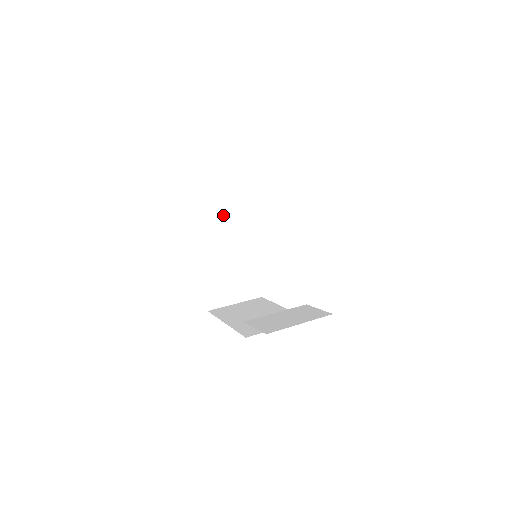
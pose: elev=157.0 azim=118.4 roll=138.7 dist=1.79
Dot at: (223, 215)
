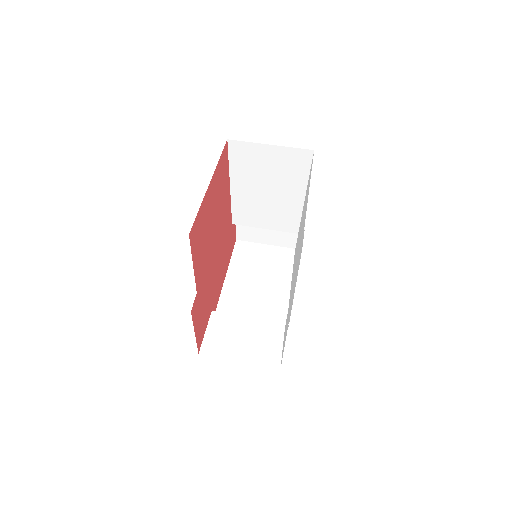
Dot at: (263, 174)
